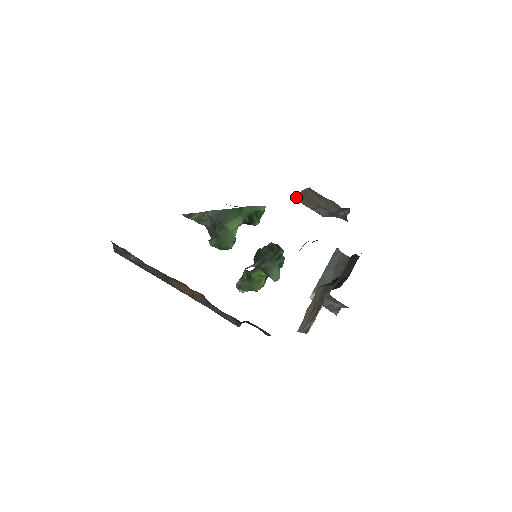
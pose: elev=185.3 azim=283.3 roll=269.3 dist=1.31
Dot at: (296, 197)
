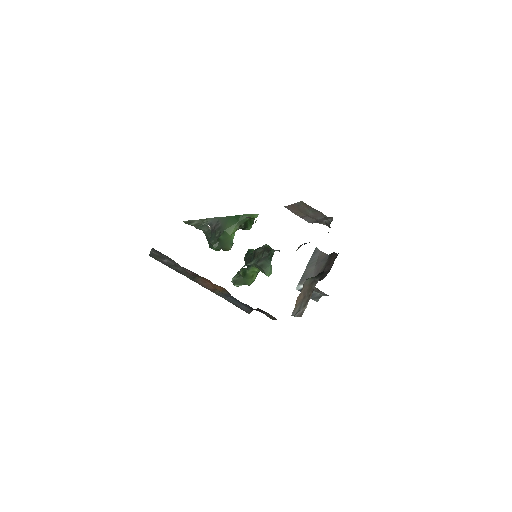
Dot at: (288, 208)
